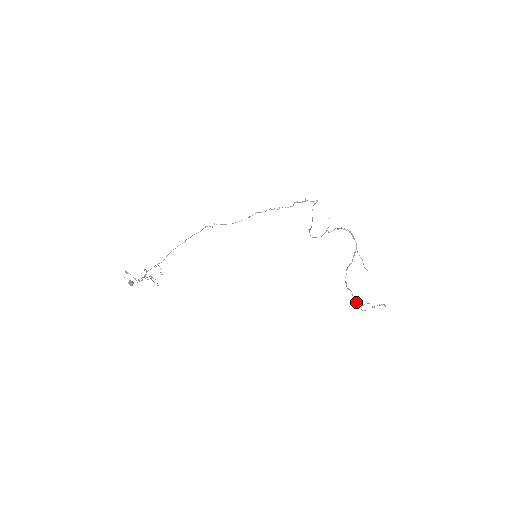
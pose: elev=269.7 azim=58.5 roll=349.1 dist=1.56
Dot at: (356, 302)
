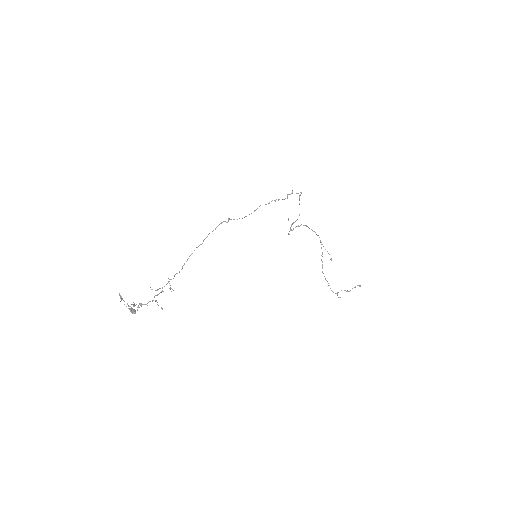
Dot at: (332, 291)
